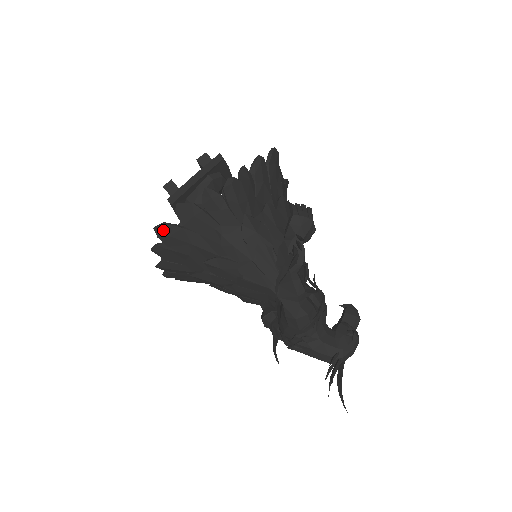
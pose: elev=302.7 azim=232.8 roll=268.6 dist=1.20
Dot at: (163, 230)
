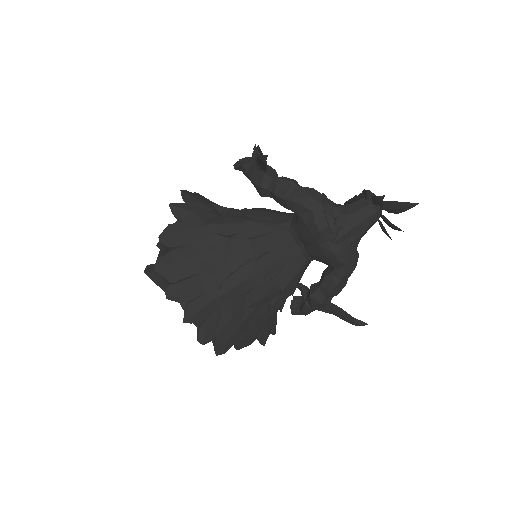
Dot at: (163, 264)
